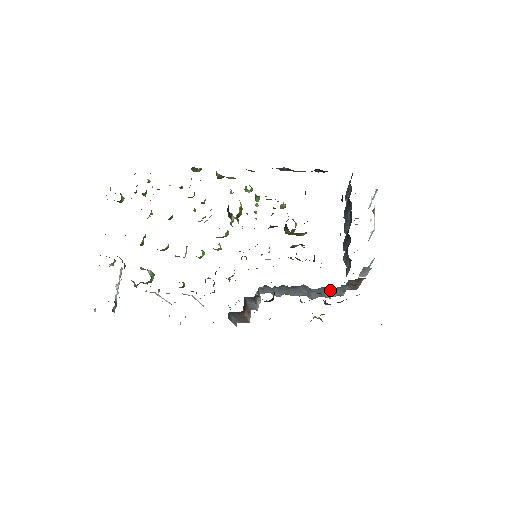
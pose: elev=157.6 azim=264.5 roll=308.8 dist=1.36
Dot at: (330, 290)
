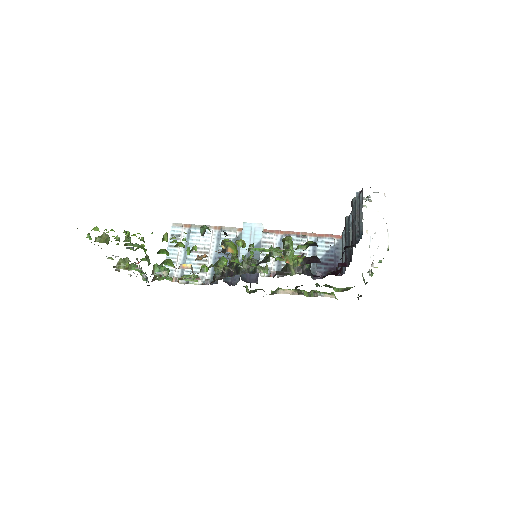
Dot at: occluded
